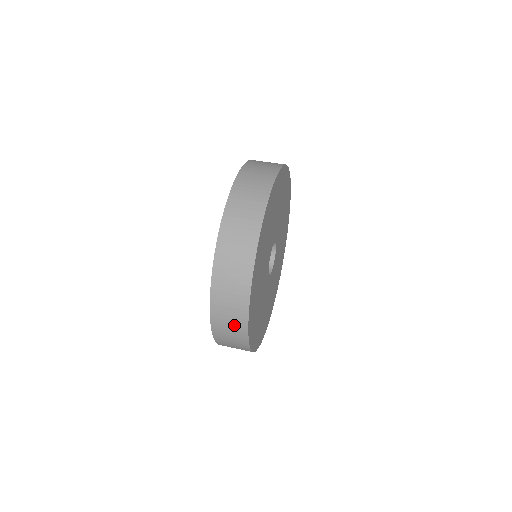
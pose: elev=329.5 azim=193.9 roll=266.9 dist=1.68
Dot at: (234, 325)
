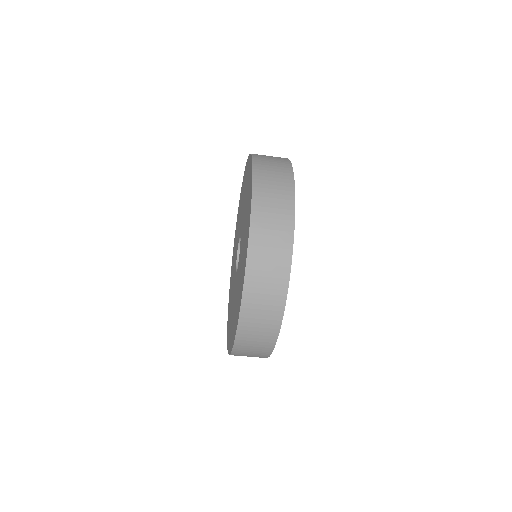
Dot at: (260, 345)
